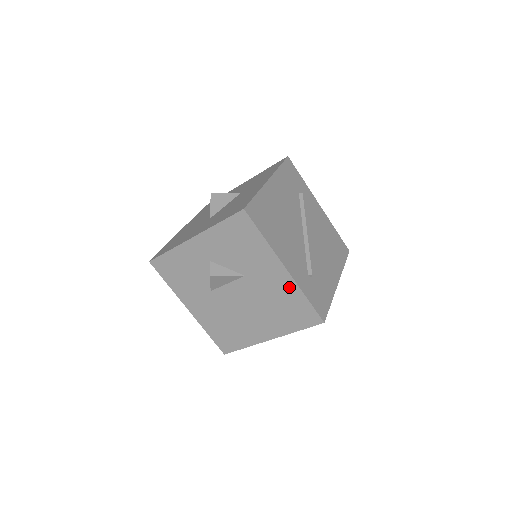
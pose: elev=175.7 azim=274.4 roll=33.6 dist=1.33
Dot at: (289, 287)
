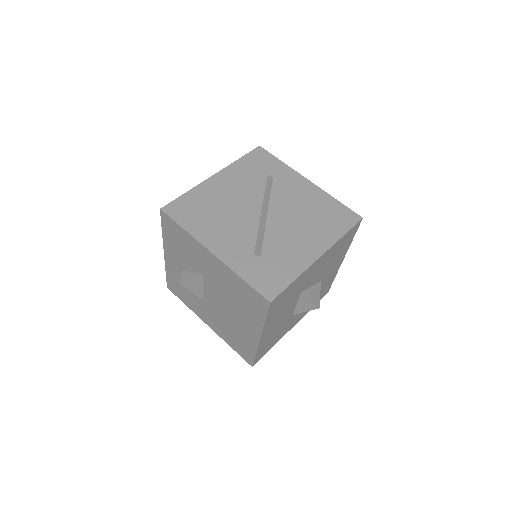
Dot at: (227, 272)
